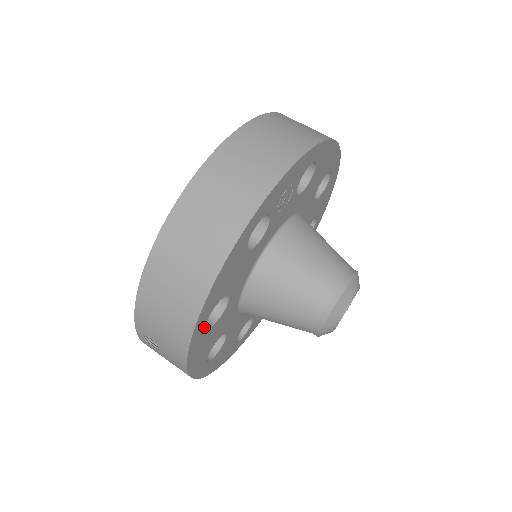
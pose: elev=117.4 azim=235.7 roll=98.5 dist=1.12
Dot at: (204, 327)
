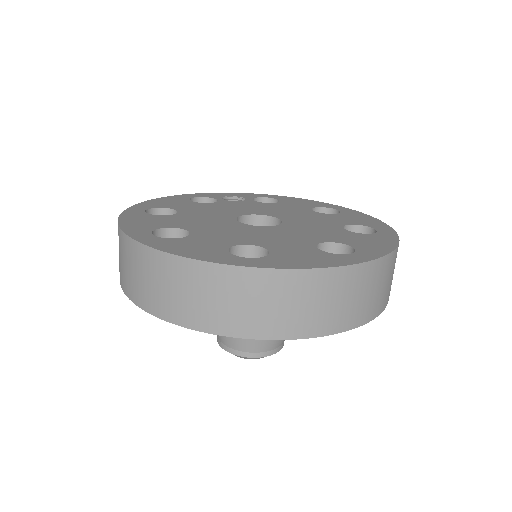
Dot at: occluded
